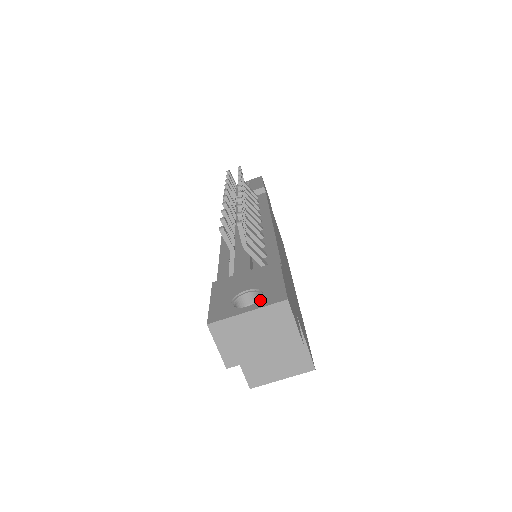
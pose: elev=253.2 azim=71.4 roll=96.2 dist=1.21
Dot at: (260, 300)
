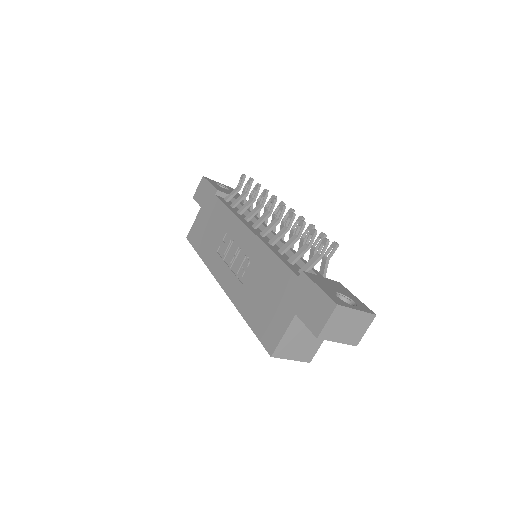
Dot at: (358, 306)
